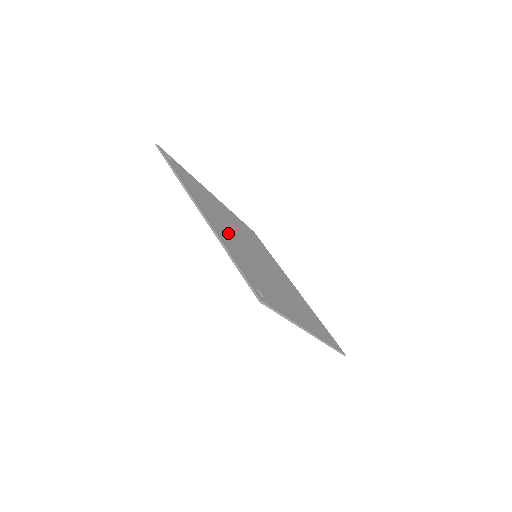
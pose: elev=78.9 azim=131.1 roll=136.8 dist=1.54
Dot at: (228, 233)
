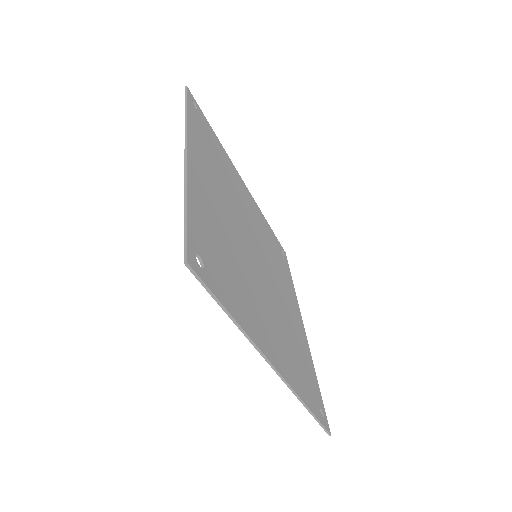
Dot at: (269, 318)
